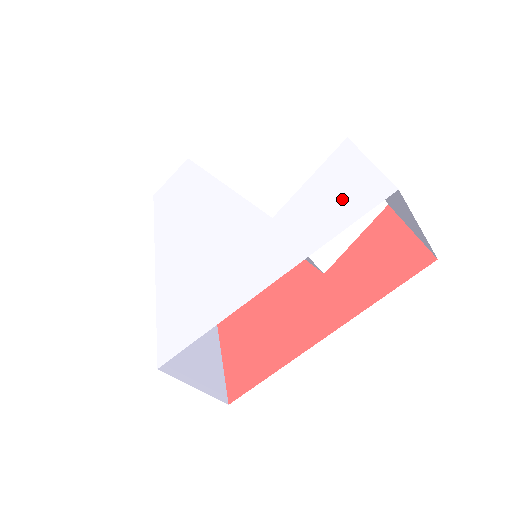
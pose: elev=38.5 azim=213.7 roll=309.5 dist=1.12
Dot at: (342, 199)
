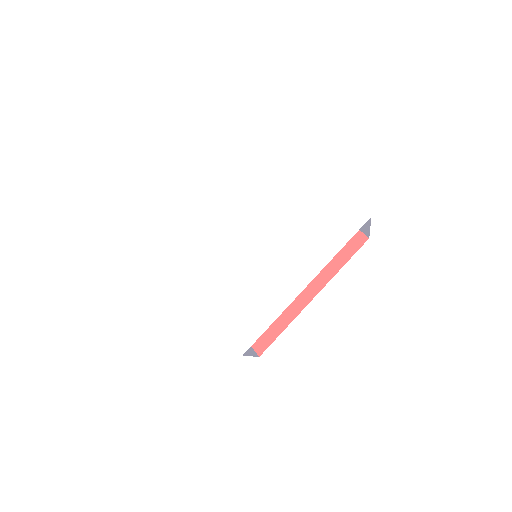
Dot at: (335, 223)
